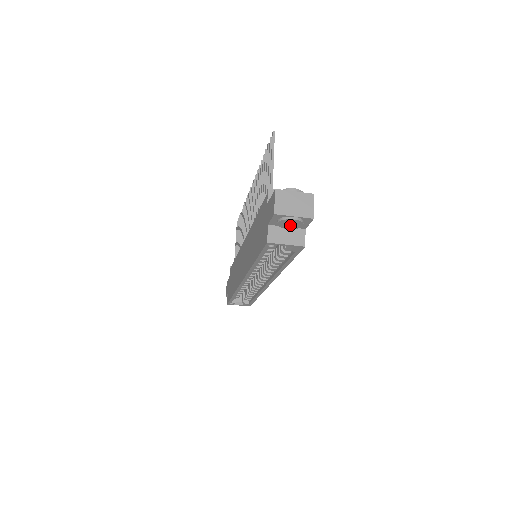
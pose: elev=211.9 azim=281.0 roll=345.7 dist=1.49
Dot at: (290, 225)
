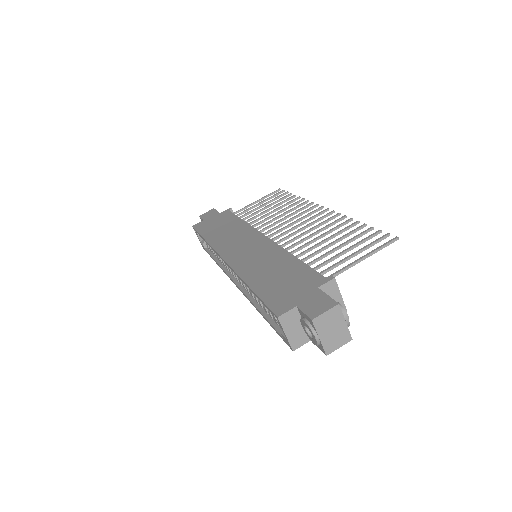
Dot at: (308, 329)
